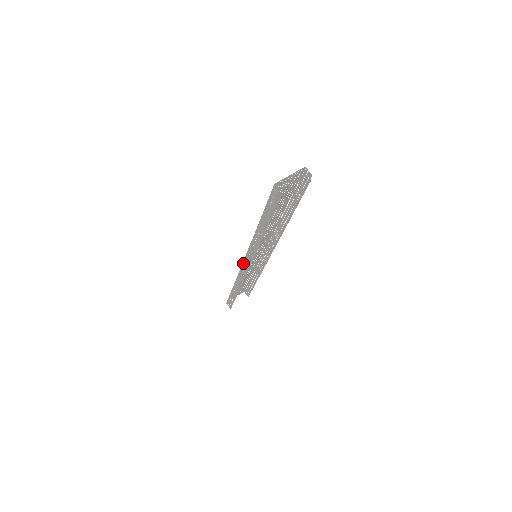
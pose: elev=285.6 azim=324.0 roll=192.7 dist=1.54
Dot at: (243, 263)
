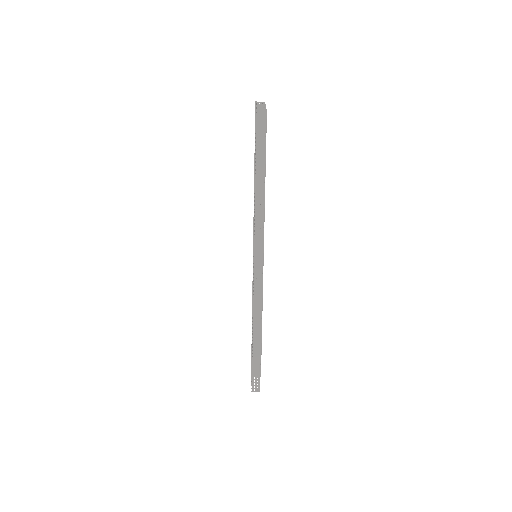
Dot at: occluded
